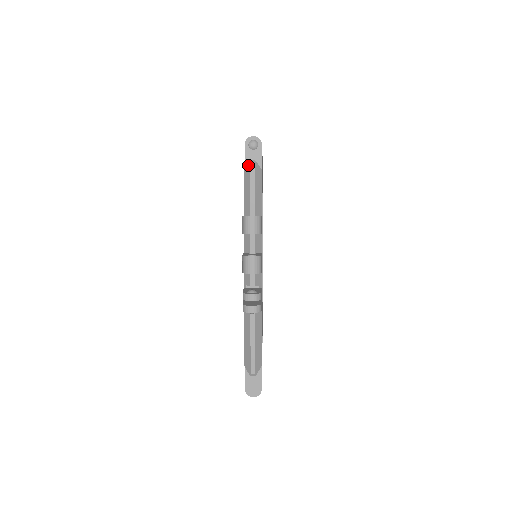
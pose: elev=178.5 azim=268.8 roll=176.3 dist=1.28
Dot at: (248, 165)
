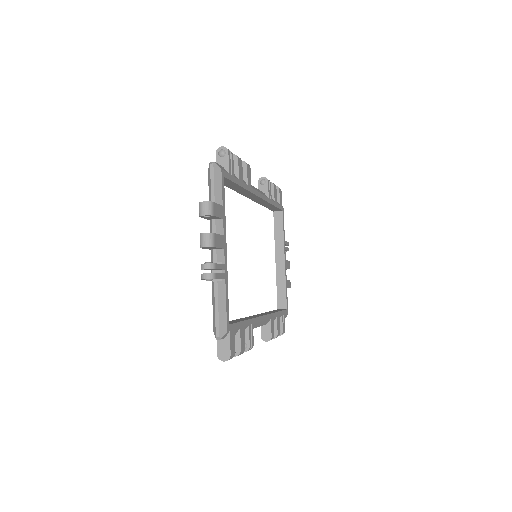
Dot at: (209, 166)
